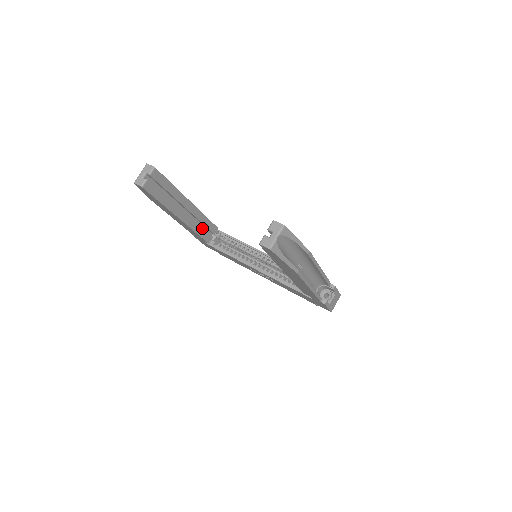
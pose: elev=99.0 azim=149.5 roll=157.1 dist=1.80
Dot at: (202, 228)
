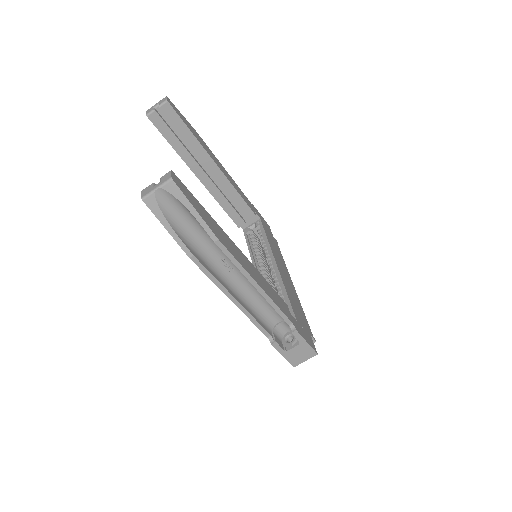
Dot at: (231, 204)
